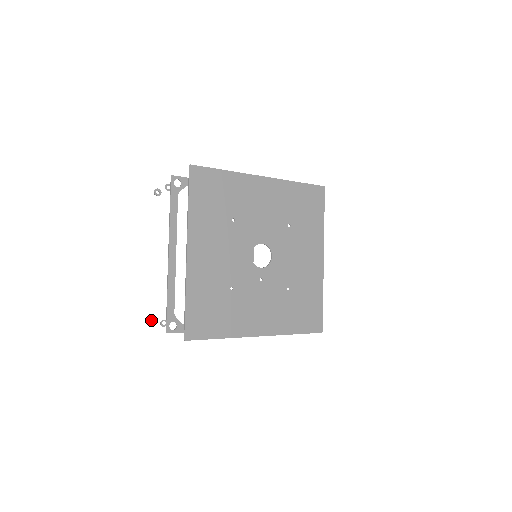
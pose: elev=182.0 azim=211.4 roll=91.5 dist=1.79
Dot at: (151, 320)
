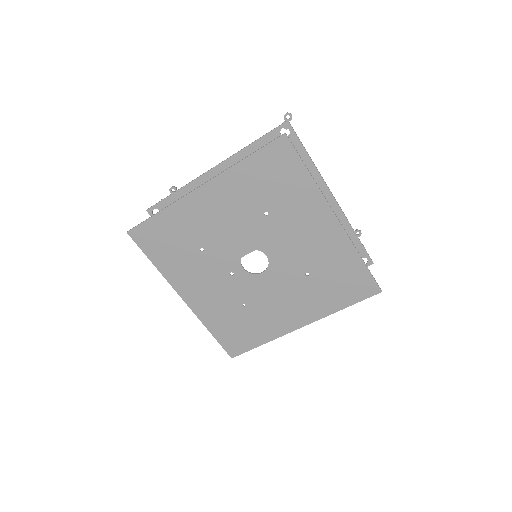
Dot at: (172, 188)
